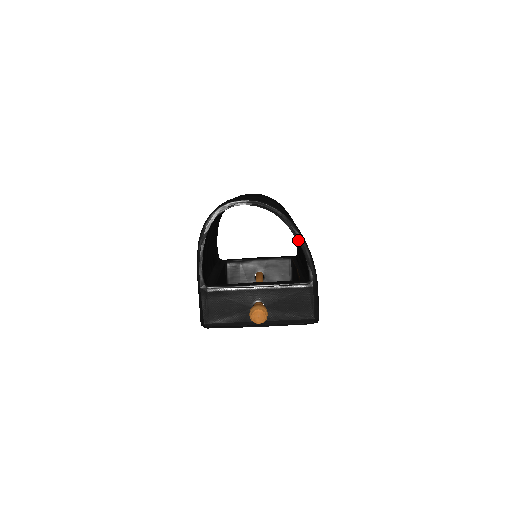
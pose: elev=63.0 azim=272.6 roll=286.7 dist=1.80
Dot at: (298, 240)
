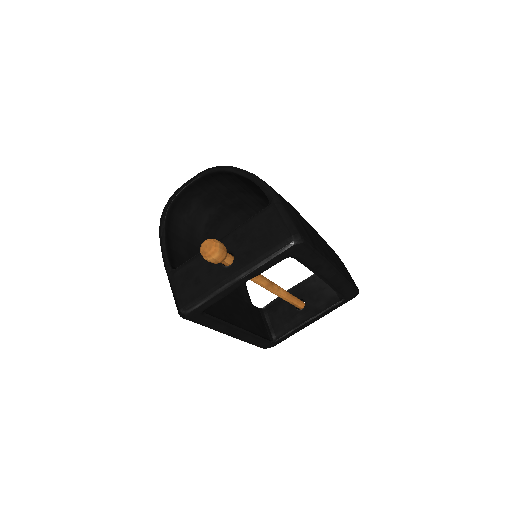
Dot at: (244, 175)
